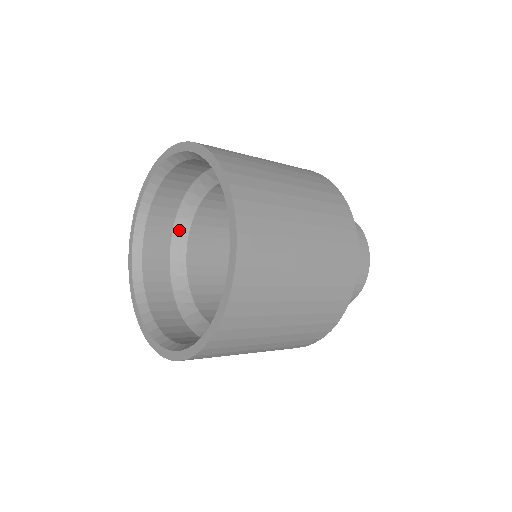
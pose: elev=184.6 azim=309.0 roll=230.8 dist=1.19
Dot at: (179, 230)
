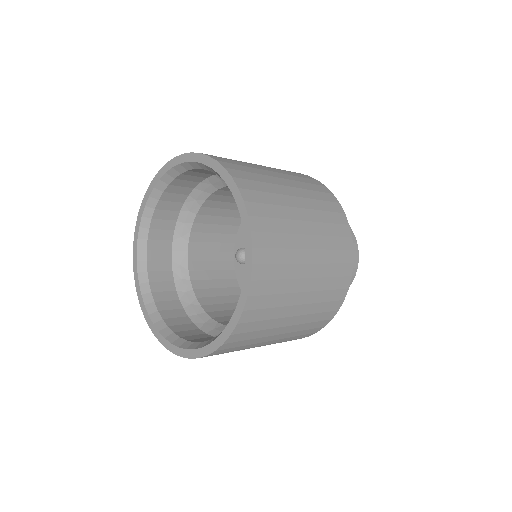
Dot at: (211, 182)
